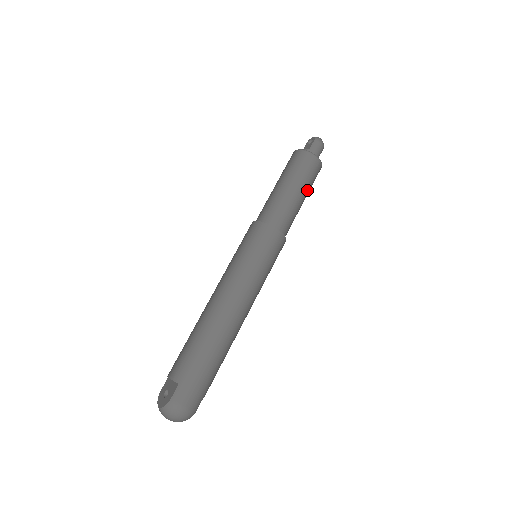
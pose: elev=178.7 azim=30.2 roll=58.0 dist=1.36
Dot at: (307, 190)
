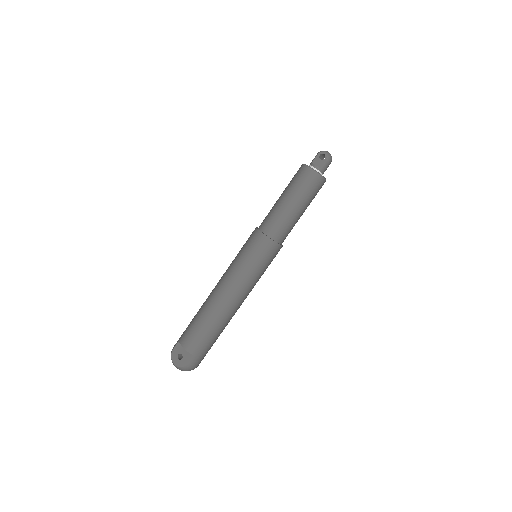
Dot at: (308, 205)
